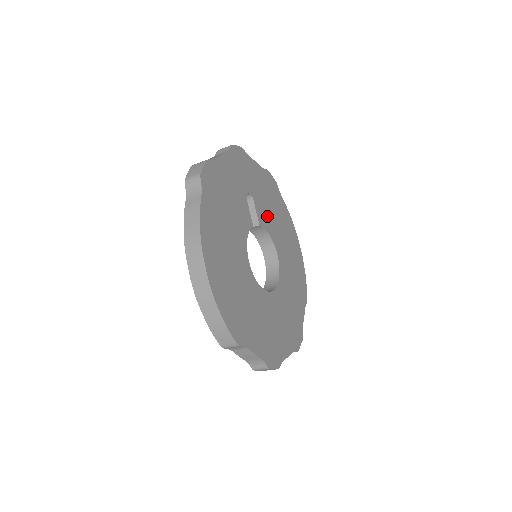
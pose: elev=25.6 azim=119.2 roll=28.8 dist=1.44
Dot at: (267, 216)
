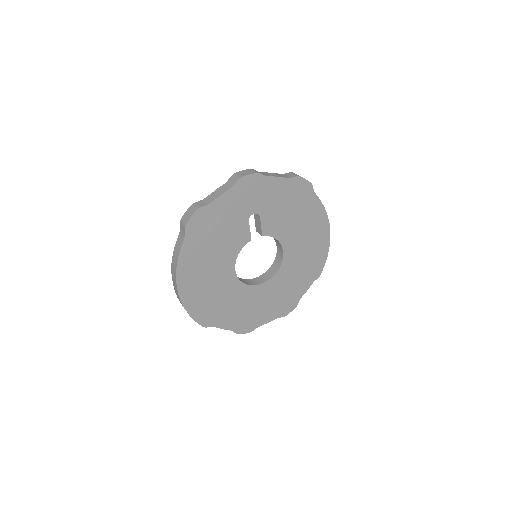
Dot at: (279, 223)
